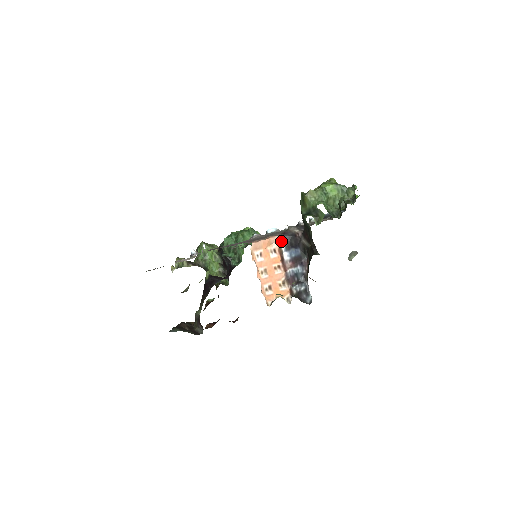
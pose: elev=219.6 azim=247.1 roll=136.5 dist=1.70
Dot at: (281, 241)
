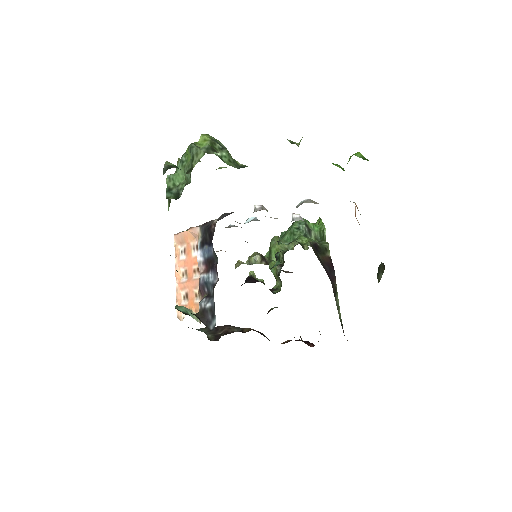
Dot at: (200, 234)
